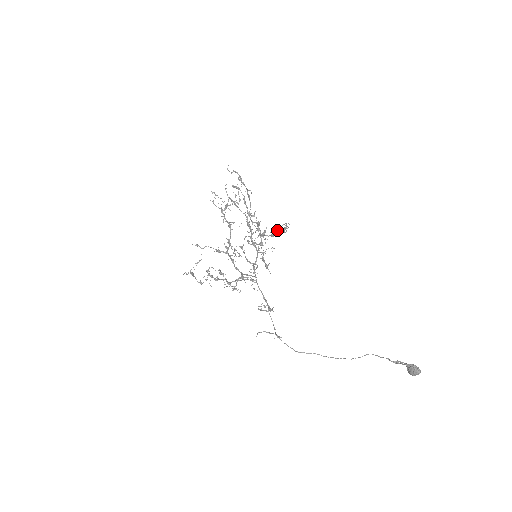
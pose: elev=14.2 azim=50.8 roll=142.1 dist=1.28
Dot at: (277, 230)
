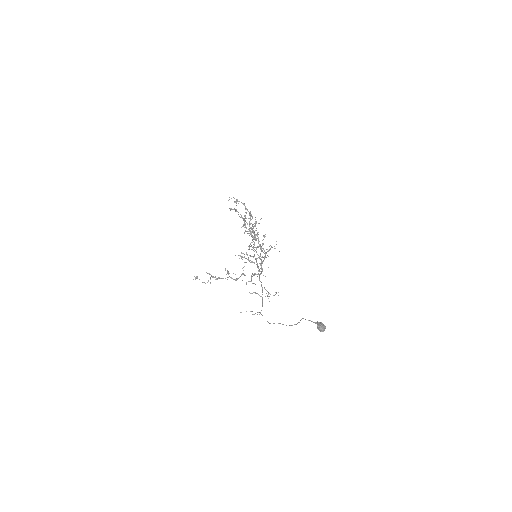
Dot at: occluded
